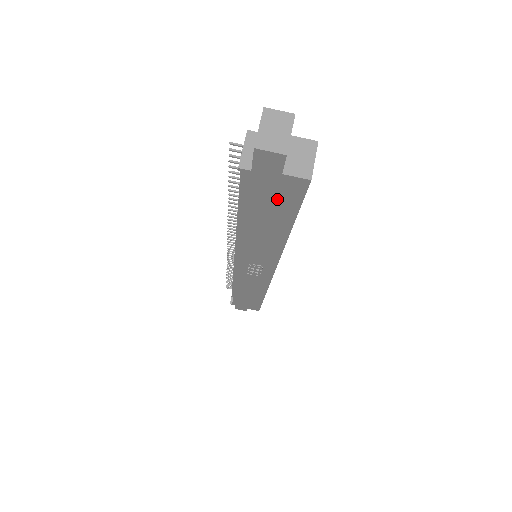
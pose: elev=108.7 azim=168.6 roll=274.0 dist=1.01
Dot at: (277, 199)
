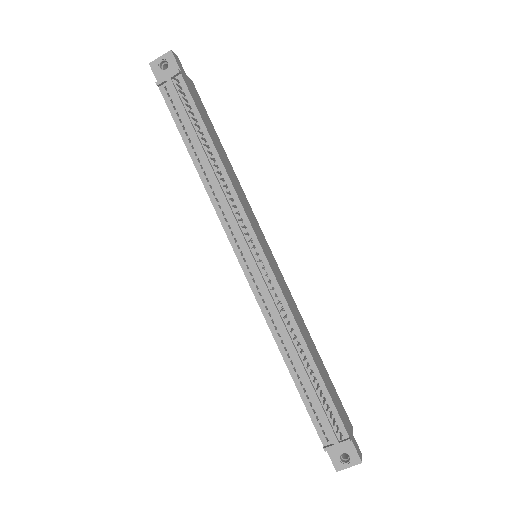
Dot at: occluded
